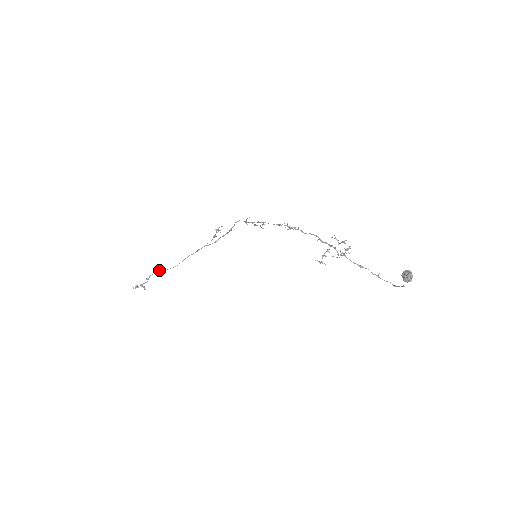
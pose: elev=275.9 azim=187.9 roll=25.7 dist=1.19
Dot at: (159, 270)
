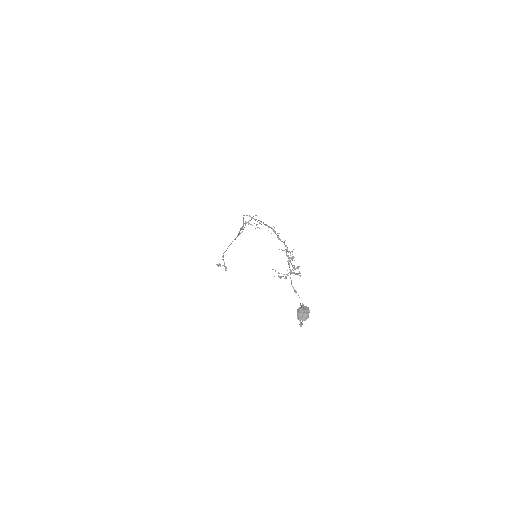
Dot at: occluded
